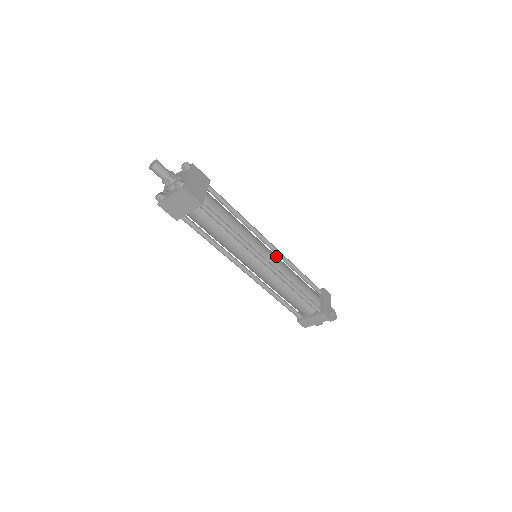
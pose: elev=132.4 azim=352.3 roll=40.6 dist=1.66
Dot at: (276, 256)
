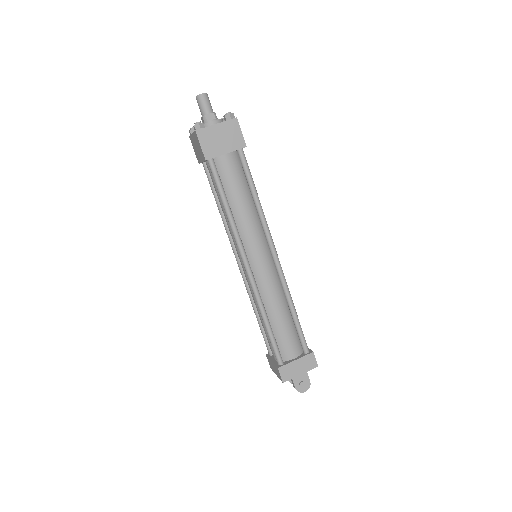
Dot at: (273, 273)
